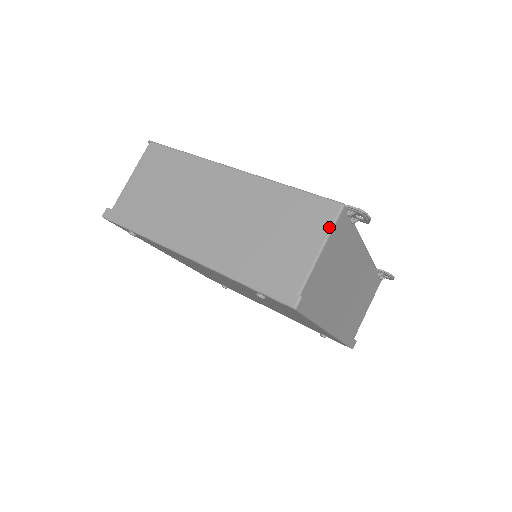
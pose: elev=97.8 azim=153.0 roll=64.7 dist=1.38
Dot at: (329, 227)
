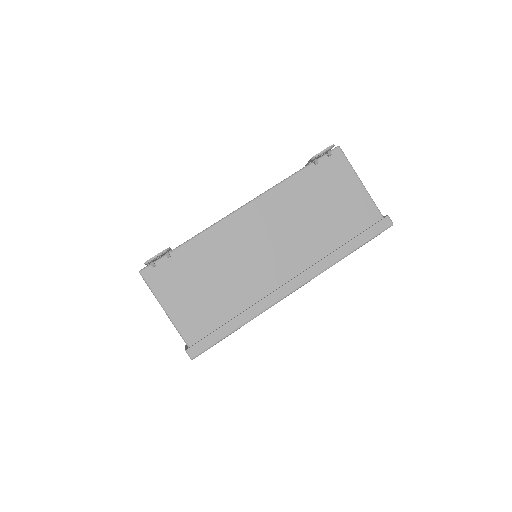
Dot at: occluded
